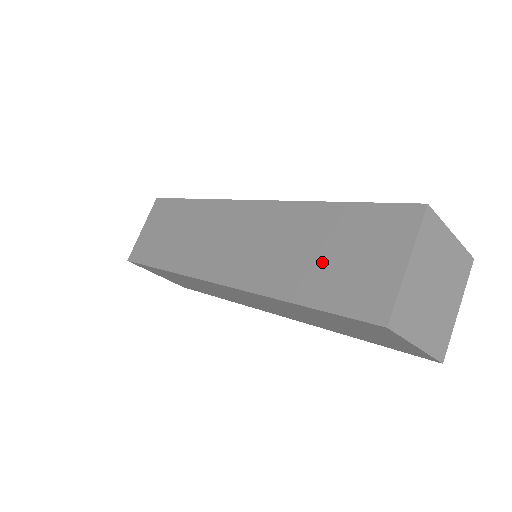
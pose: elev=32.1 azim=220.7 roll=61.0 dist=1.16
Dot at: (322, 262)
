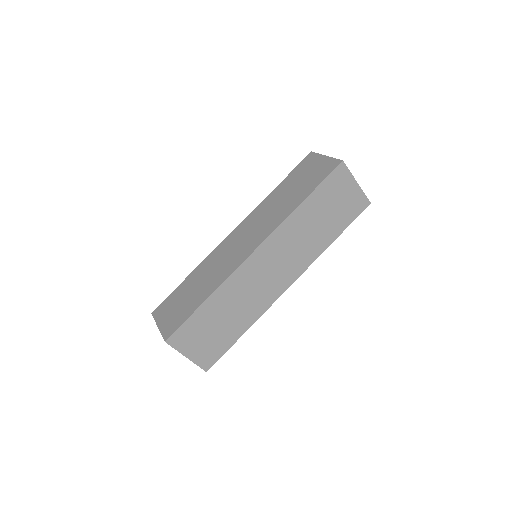
Dot at: (298, 188)
